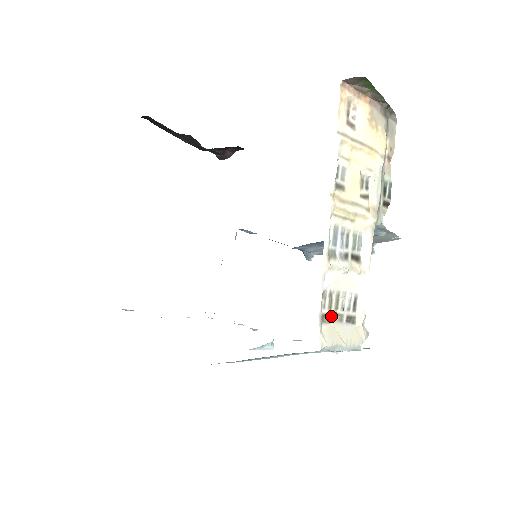
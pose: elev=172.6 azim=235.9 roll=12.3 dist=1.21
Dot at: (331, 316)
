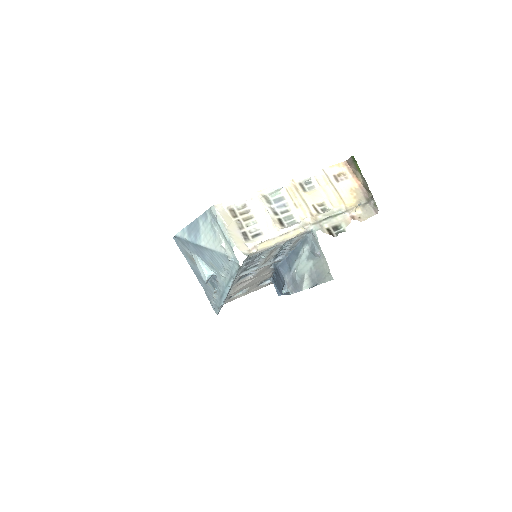
Dot at: (237, 217)
